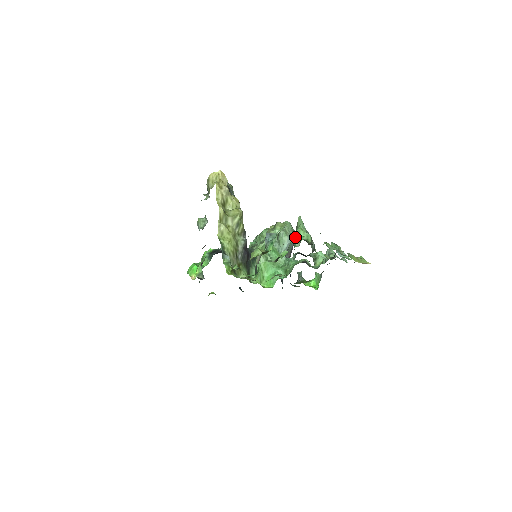
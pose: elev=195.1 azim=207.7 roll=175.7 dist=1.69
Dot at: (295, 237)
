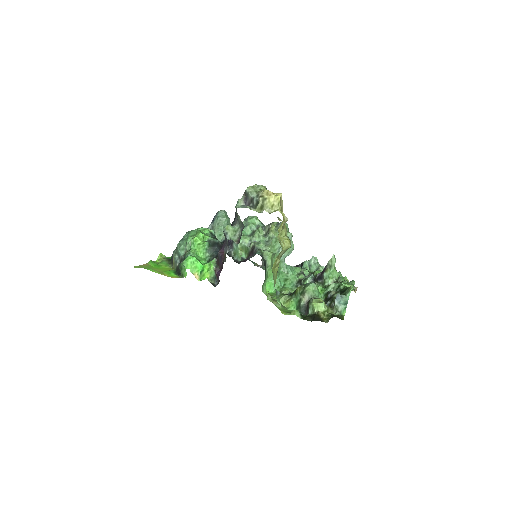
Dot at: (329, 275)
